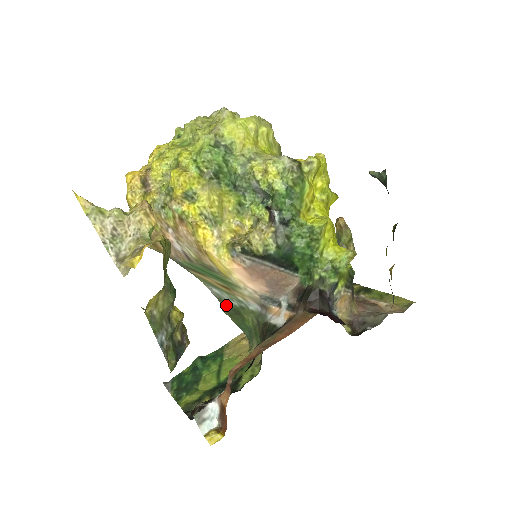
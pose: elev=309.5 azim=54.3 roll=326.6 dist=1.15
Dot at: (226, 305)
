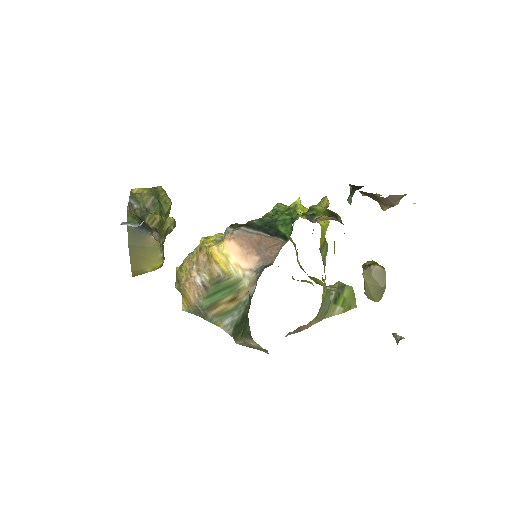
Dot at: (237, 327)
